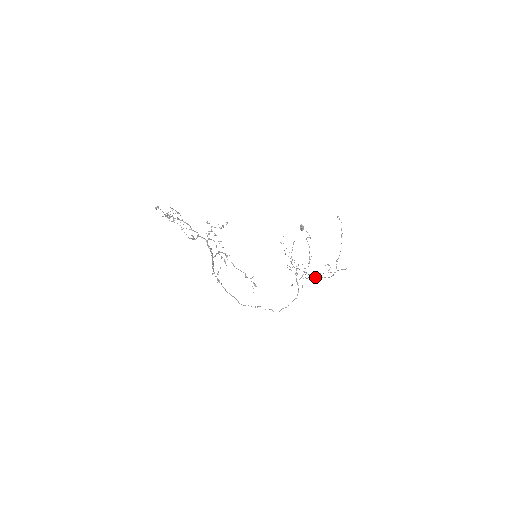
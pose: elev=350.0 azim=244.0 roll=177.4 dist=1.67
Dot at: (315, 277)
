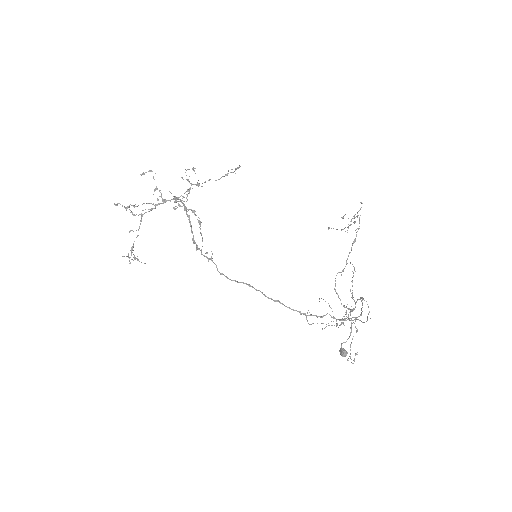
Dot at: occluded
